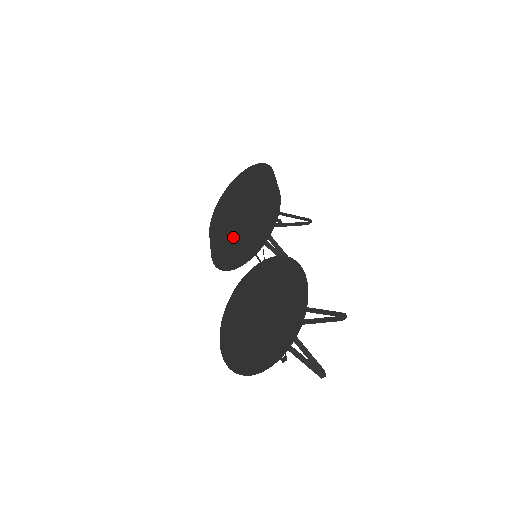
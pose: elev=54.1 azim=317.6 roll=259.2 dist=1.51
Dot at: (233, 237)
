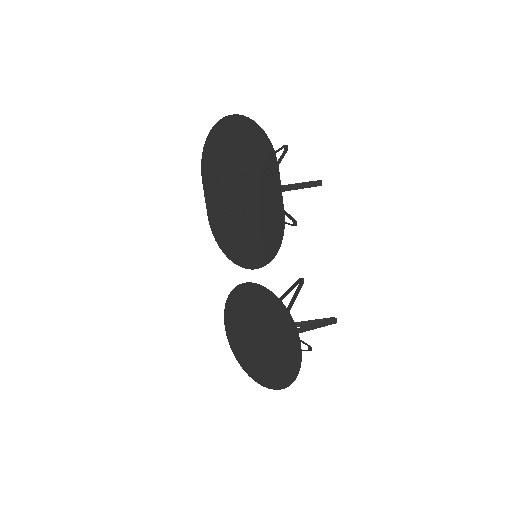
Dot at: (231, 219)
